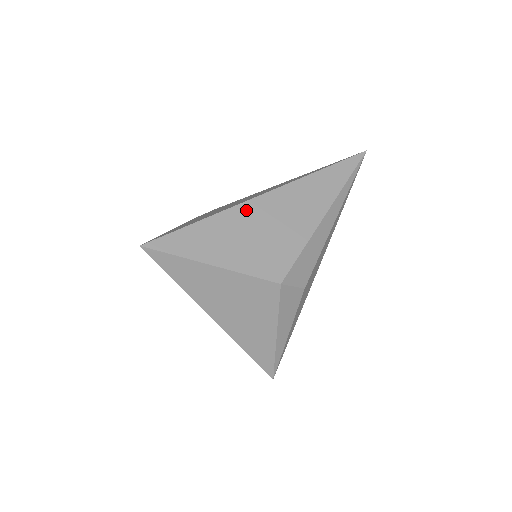
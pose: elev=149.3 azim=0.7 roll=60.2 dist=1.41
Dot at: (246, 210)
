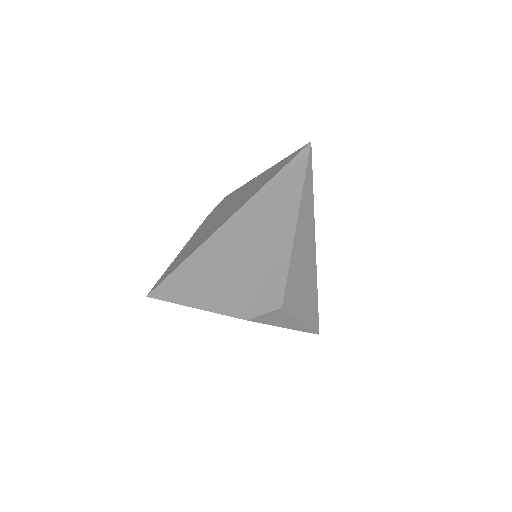
Dot at: (203, 255)
